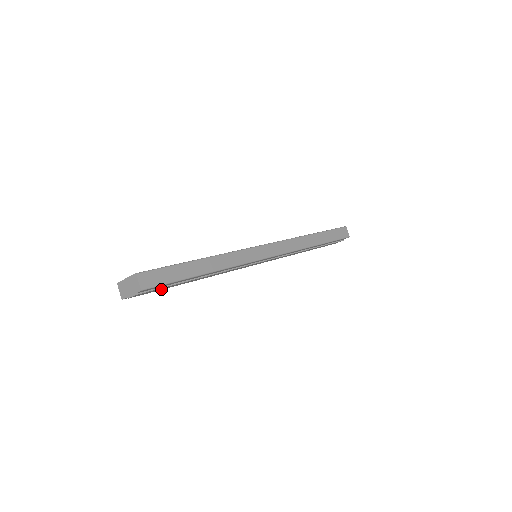
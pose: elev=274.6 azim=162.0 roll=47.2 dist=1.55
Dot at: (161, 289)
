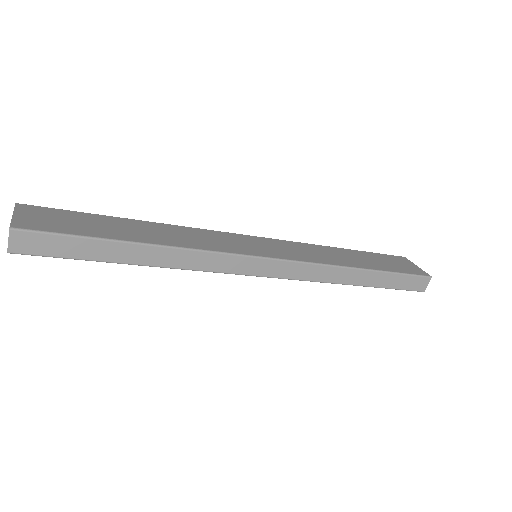
Dot at: occluded
